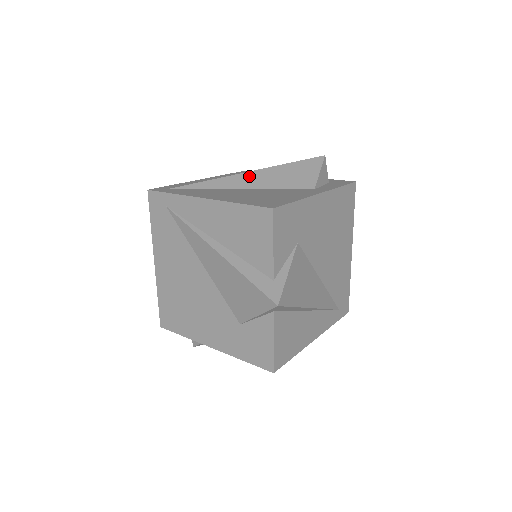
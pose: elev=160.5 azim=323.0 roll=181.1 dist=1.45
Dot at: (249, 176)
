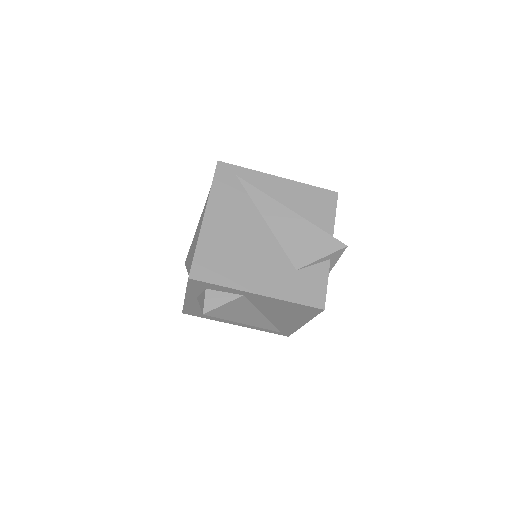
Dot at: occluded
